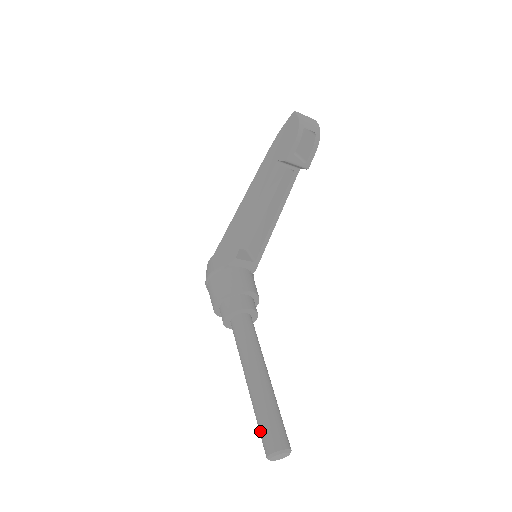
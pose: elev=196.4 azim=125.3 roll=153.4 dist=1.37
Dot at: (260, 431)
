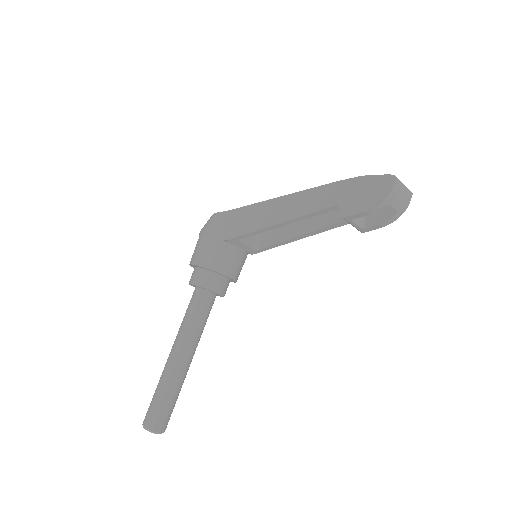
Dot at: (151, 402)
